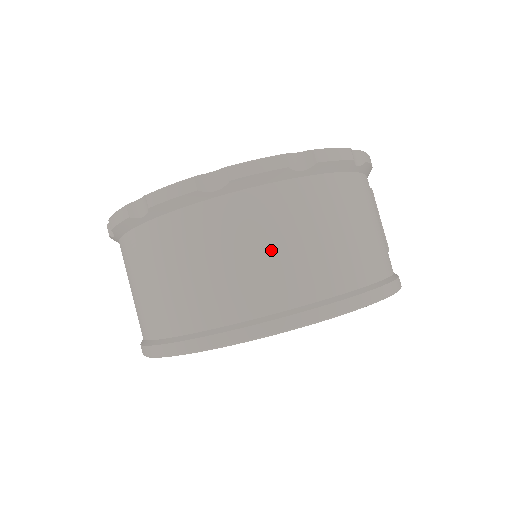
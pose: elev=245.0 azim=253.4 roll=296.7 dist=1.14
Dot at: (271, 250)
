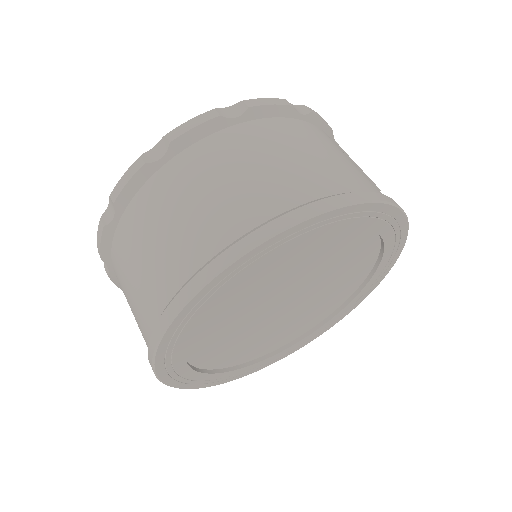
Dot at: (223, 184)
